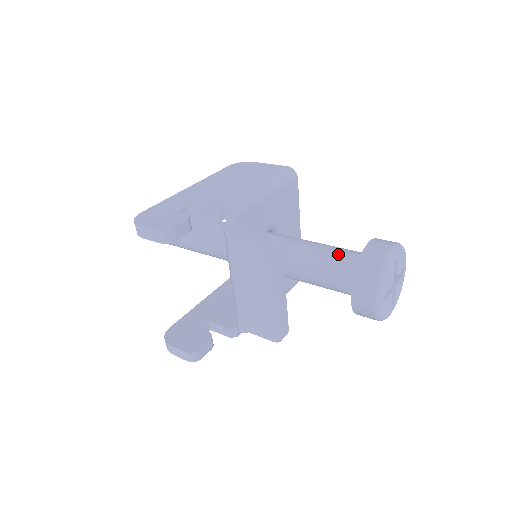
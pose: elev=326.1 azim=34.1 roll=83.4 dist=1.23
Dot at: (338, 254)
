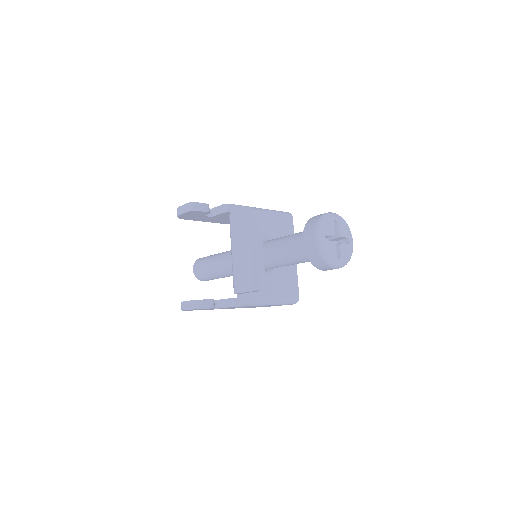
Dot at: occluded
